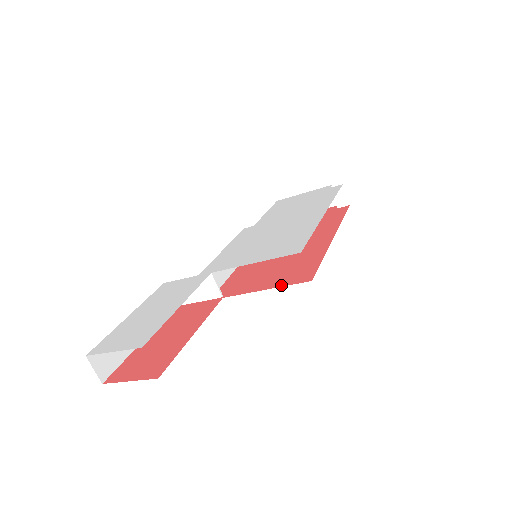
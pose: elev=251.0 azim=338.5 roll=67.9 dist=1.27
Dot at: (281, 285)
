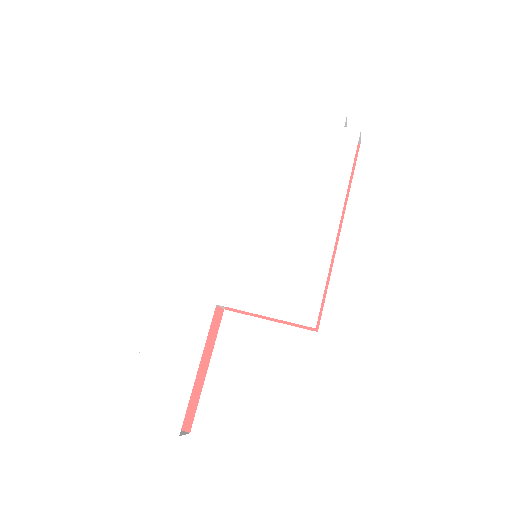
Dot at: (286, 321)
